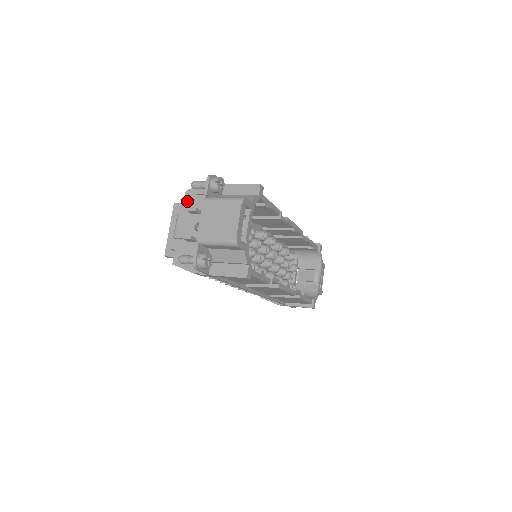
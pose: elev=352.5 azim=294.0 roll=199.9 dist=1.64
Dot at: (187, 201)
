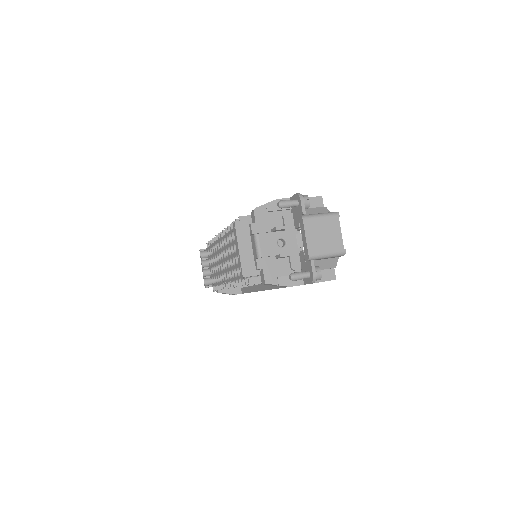
Dot at: (259, 219)
